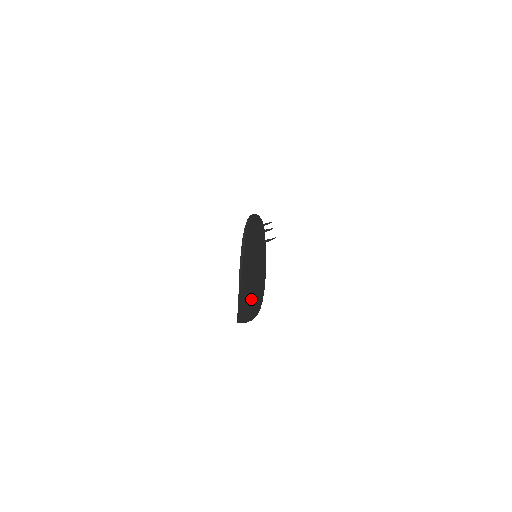
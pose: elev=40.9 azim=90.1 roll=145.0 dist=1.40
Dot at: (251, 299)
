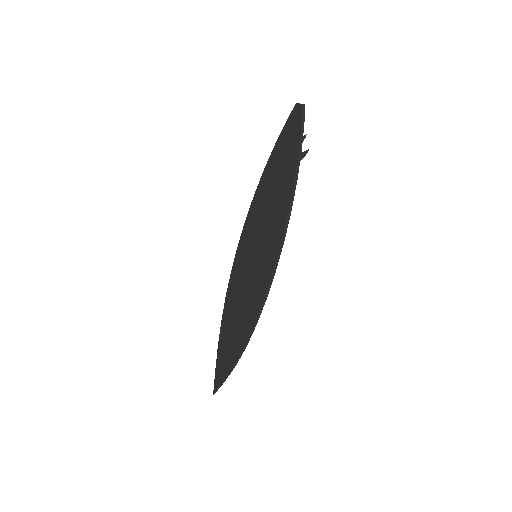
Dot at: (227, 340)
